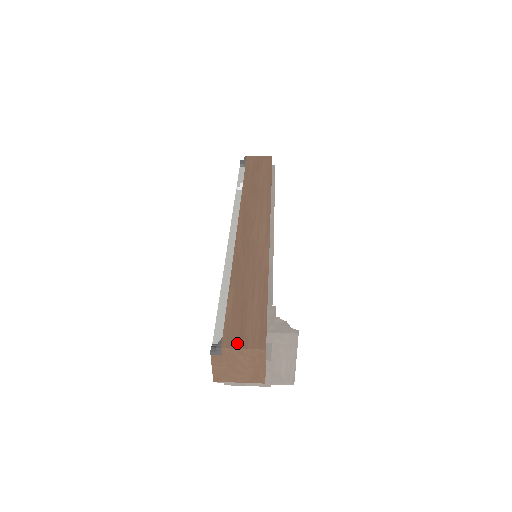
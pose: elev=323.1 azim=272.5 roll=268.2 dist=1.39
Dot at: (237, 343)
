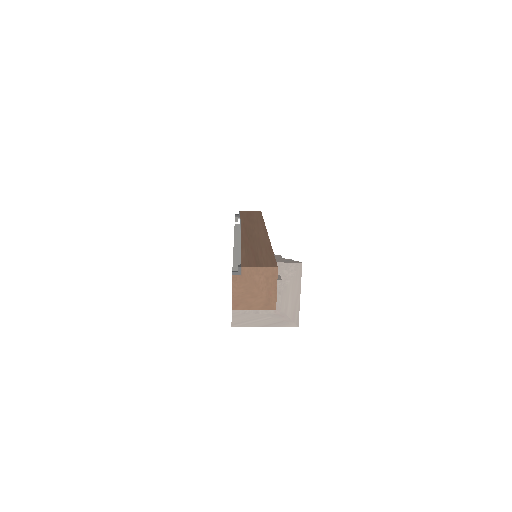
Dot at: (254, 265)
